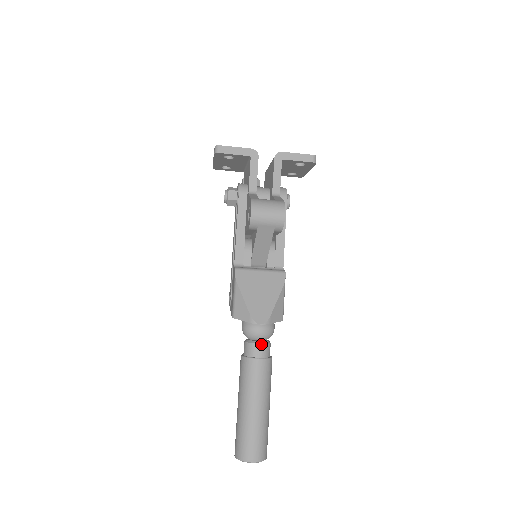
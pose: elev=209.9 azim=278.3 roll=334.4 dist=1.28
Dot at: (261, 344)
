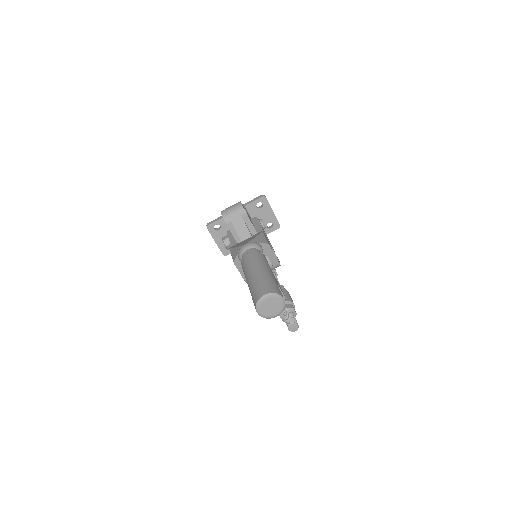
Dot at: (249, 249)
